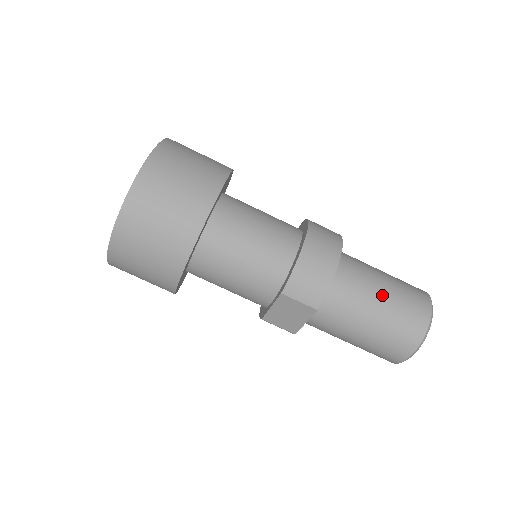
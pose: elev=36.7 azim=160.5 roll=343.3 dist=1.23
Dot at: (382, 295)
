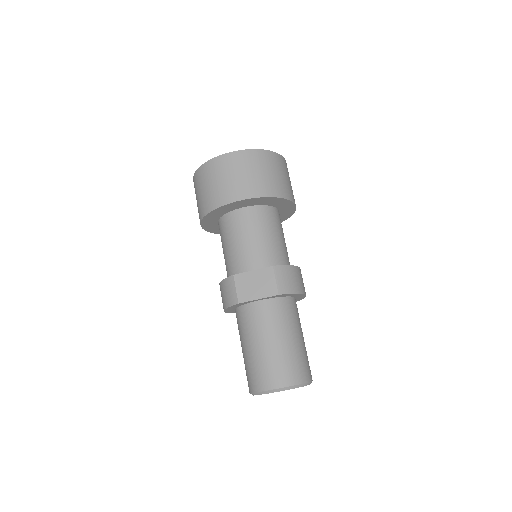
Dot at: (302, 338)
